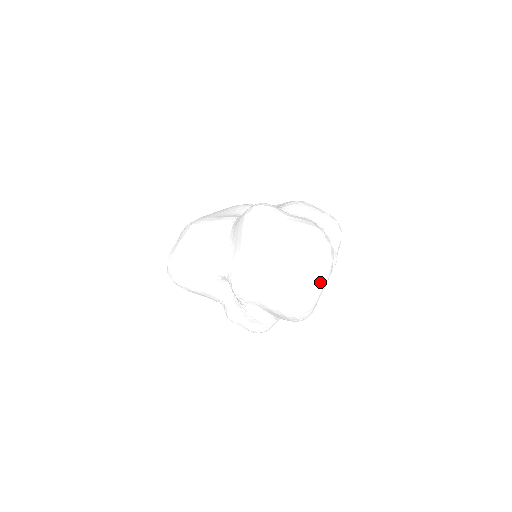
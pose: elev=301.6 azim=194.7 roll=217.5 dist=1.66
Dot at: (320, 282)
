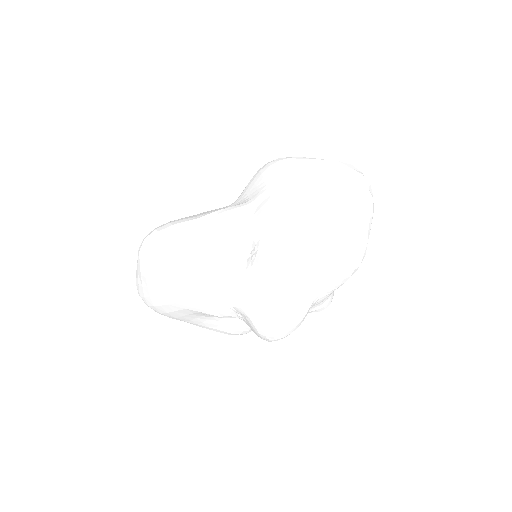
Dot at: (370, 201)
